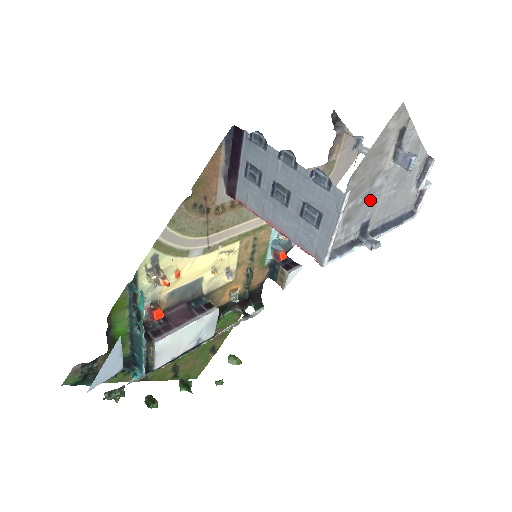
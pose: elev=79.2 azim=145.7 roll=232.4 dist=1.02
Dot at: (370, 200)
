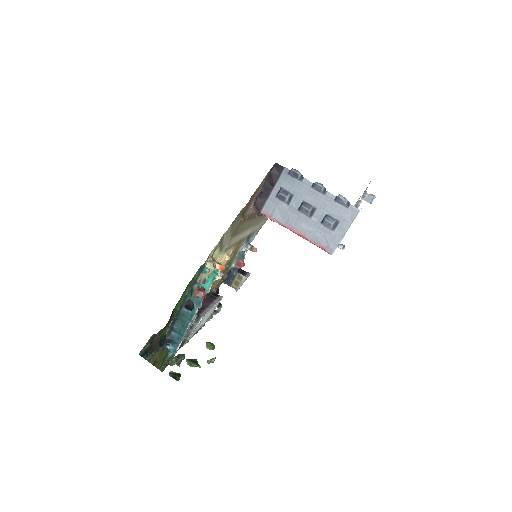
Dot at: occluded
